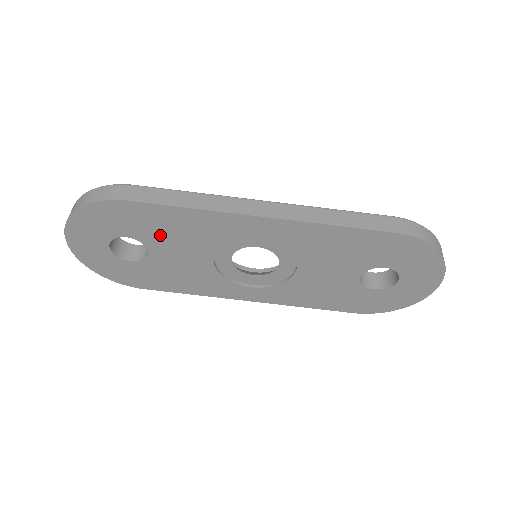
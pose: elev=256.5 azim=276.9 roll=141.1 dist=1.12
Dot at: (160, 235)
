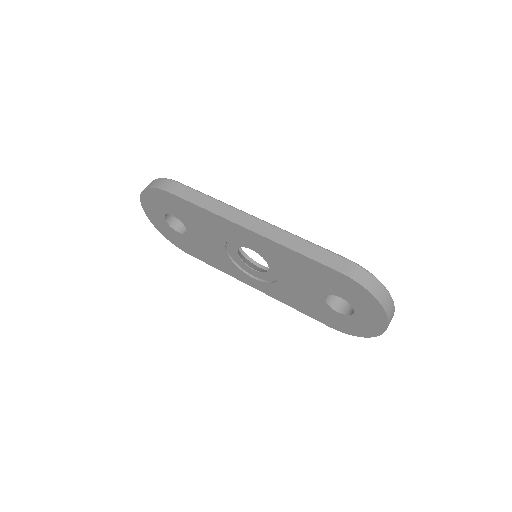
Dot at: (191, 221)
